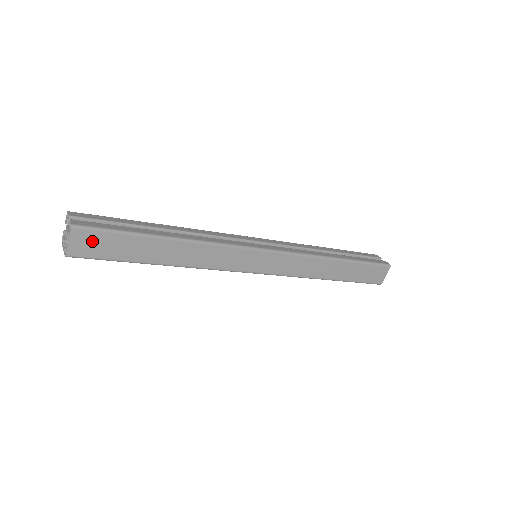
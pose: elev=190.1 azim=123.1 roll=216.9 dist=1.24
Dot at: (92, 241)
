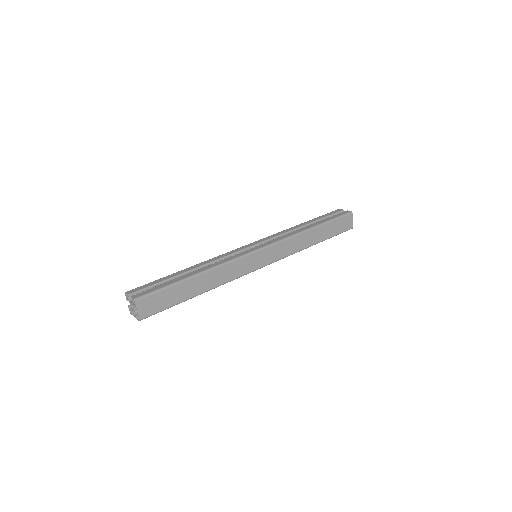
Dot at: (150, 303)
